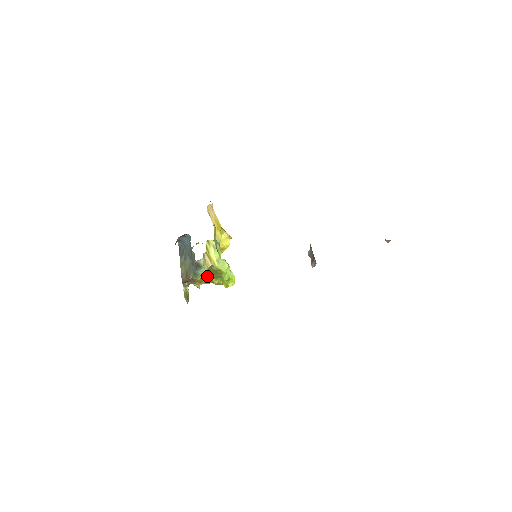
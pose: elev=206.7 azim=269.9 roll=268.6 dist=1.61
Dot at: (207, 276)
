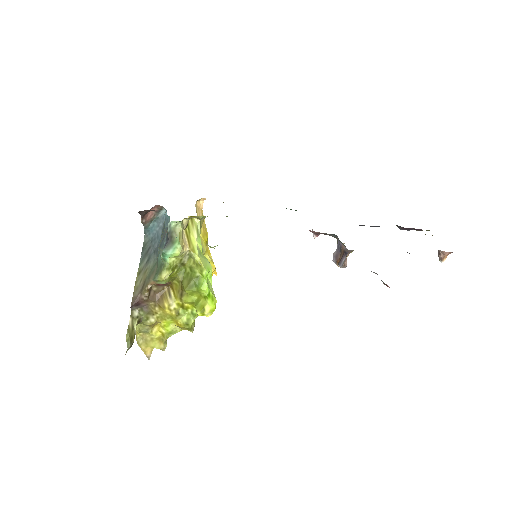
Dot at: (173, 297)
